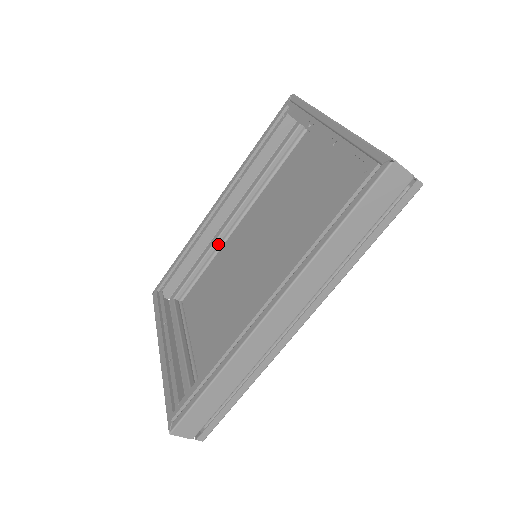
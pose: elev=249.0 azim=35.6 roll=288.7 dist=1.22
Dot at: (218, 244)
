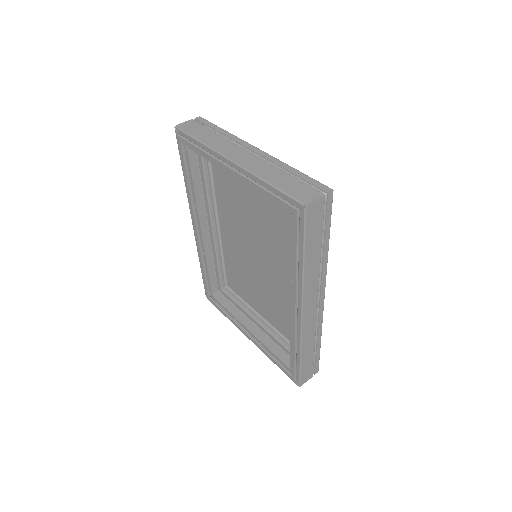
Dot at: (218, 243)
